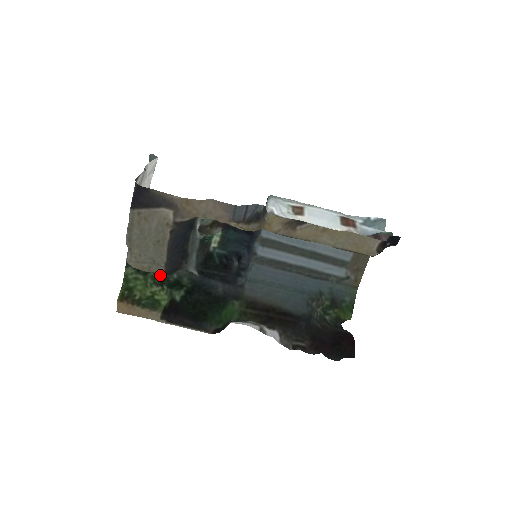
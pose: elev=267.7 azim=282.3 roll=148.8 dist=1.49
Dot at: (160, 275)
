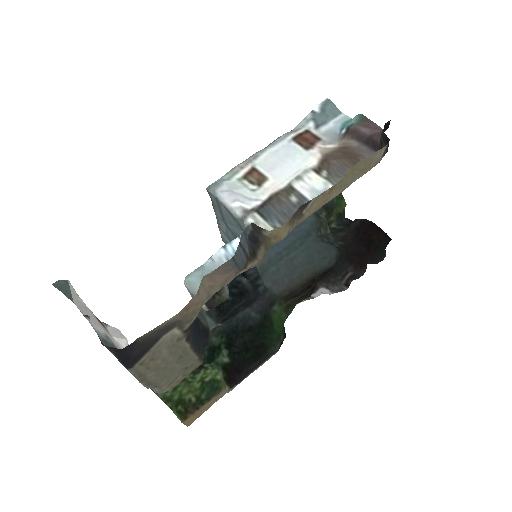
Dot at: occluded
